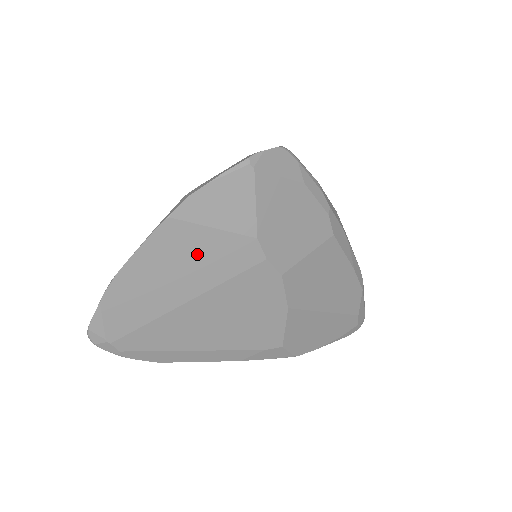
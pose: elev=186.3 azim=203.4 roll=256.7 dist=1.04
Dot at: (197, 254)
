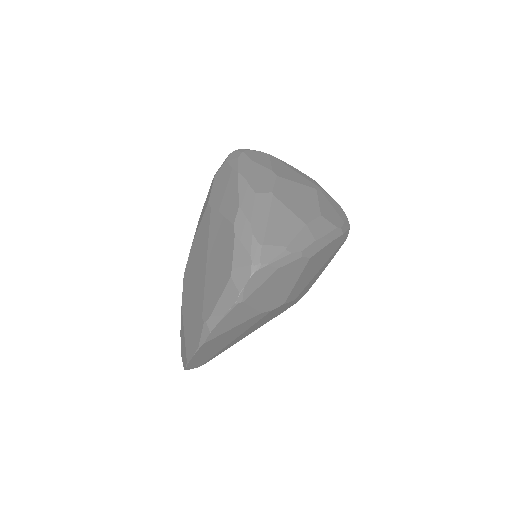
Dot at: (228, 335)
